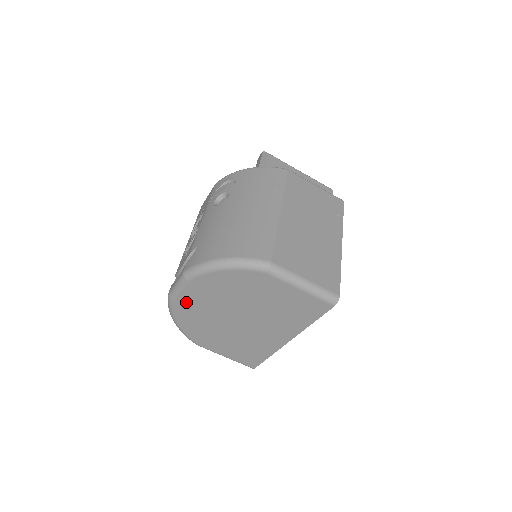
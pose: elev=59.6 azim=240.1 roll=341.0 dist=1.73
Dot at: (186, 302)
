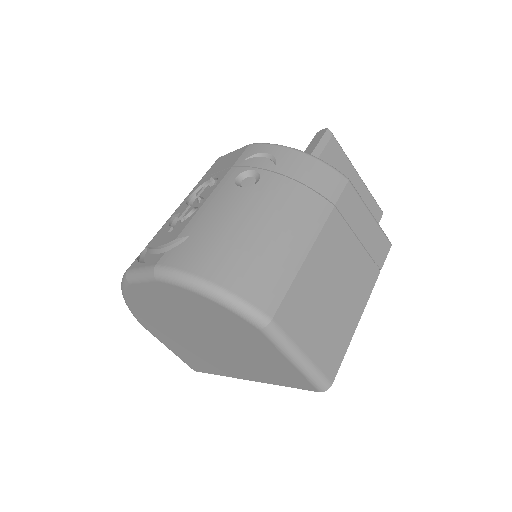
Dot at: (145, 292)
